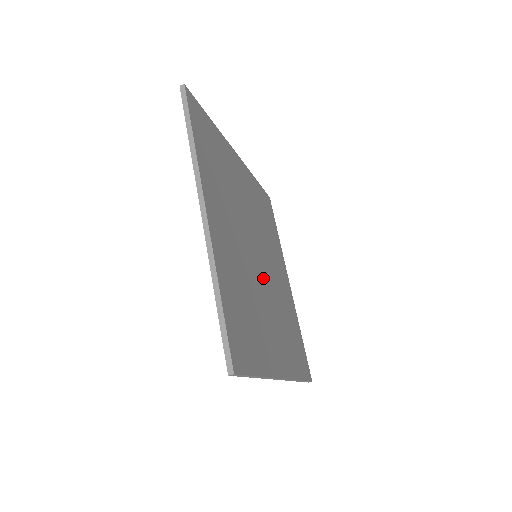
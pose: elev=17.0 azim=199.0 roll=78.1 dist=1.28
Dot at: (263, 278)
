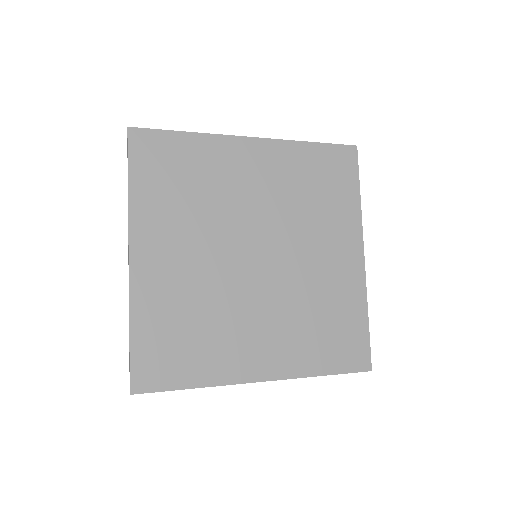
Dot at: (259, 280)
